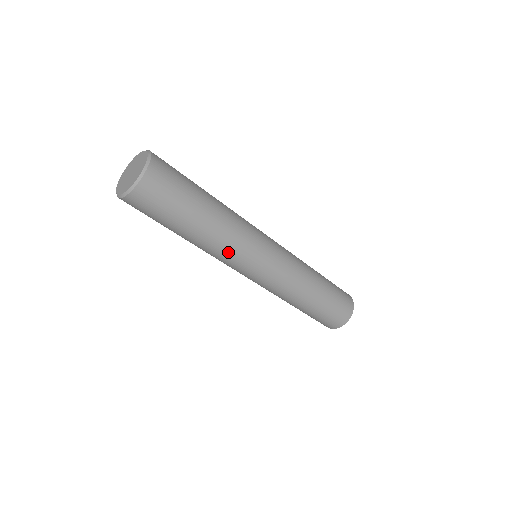
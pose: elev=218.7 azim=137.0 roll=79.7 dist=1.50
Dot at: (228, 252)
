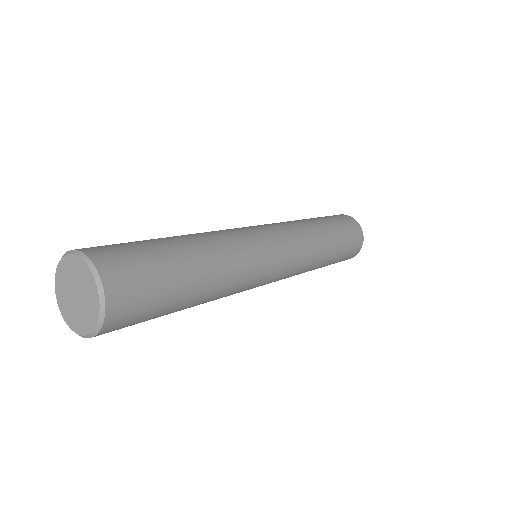
Dot at: occluded
